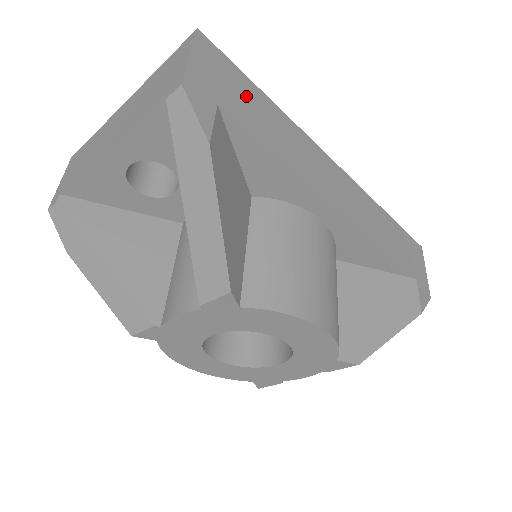
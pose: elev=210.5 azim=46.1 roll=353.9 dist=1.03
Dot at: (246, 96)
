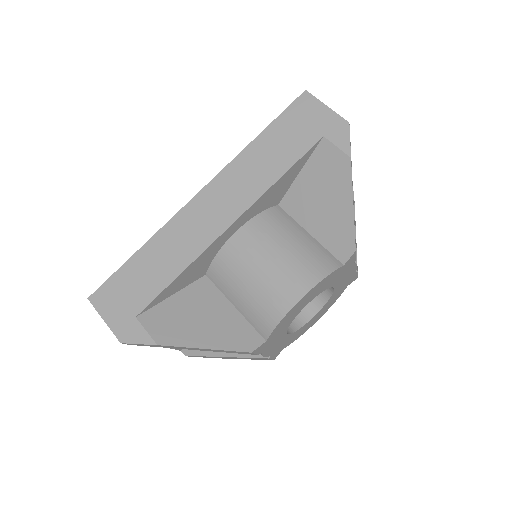
Dot at: (134, 280)
